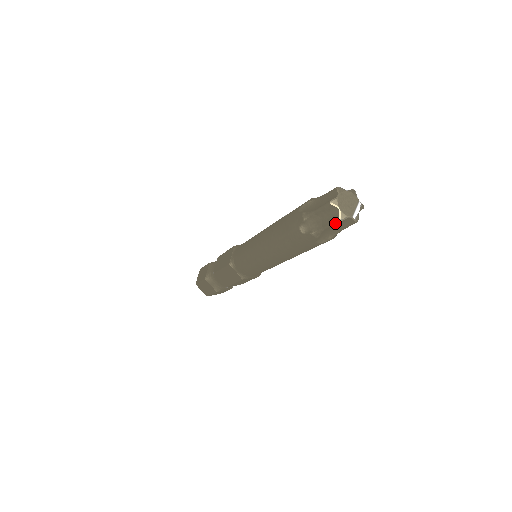
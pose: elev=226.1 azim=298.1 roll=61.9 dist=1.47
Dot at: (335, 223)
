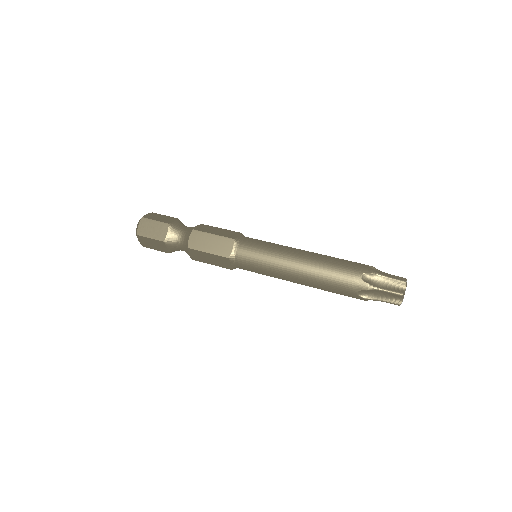
Dot at: occluded
